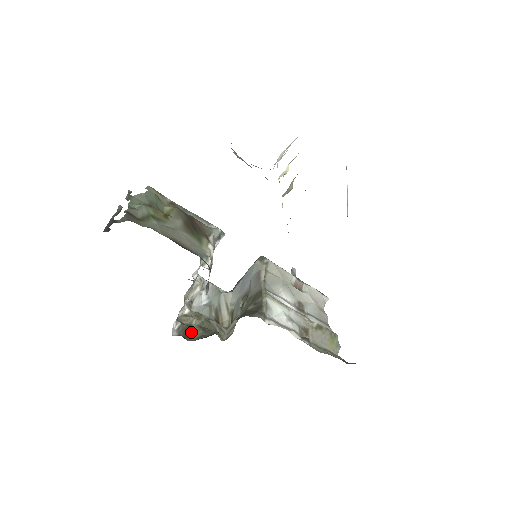
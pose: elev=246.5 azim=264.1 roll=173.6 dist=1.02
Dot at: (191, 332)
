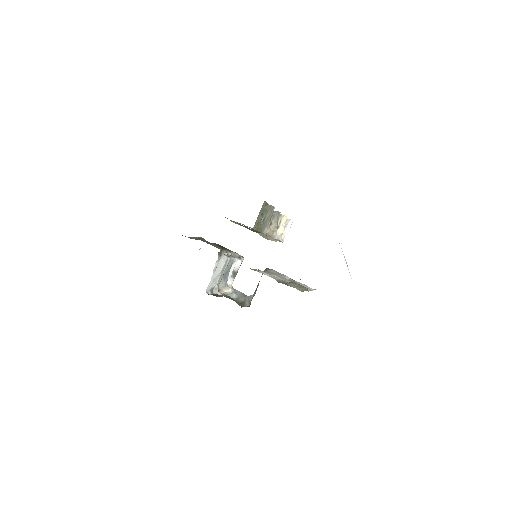
Dot at: (218, 296)
